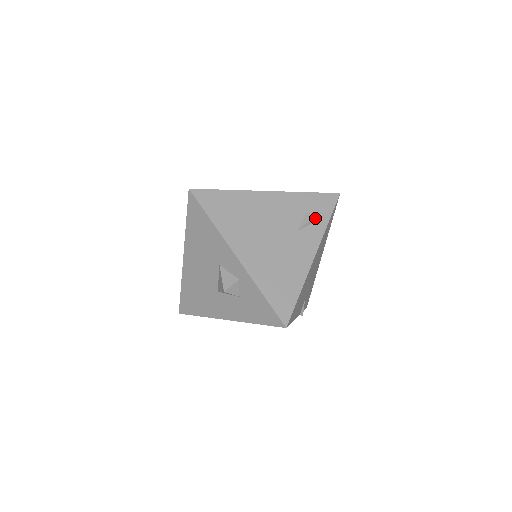
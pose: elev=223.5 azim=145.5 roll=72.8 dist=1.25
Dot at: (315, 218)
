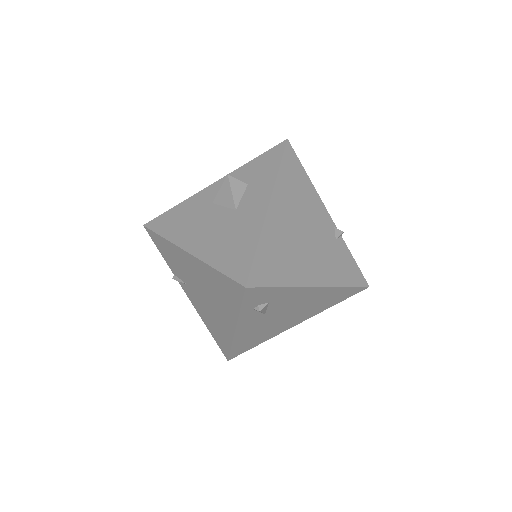
Dot at: occluded
